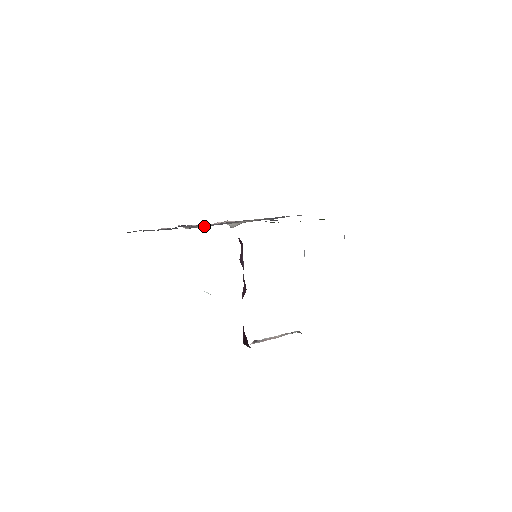
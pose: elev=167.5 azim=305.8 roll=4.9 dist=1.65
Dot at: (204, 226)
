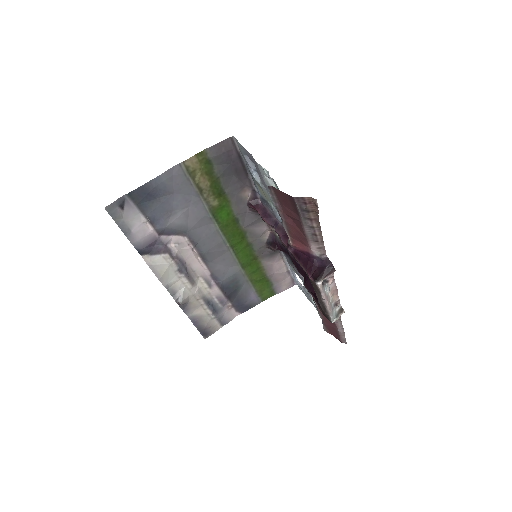
Dot at: (176, 256)
